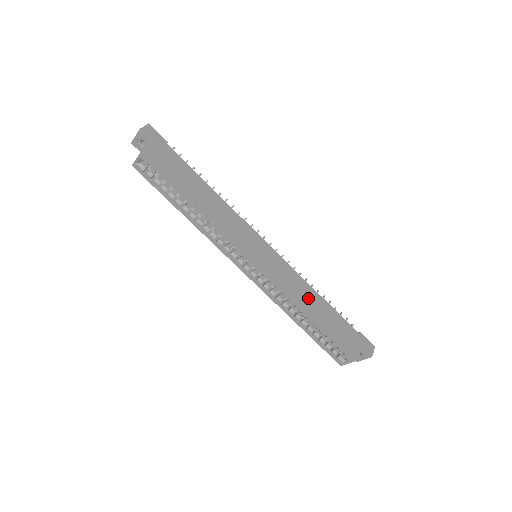
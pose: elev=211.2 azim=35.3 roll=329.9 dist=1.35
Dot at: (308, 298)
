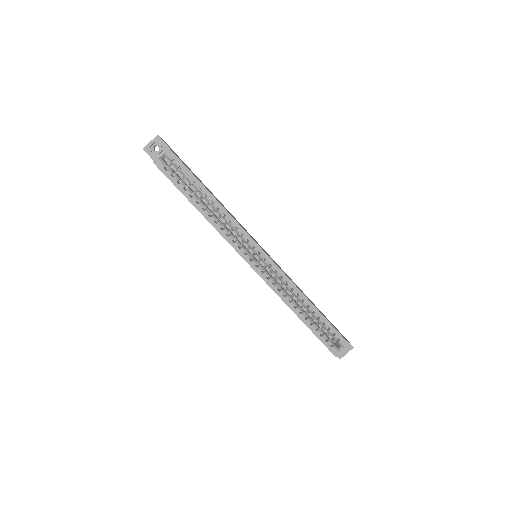
Dot at: (302, 292)
